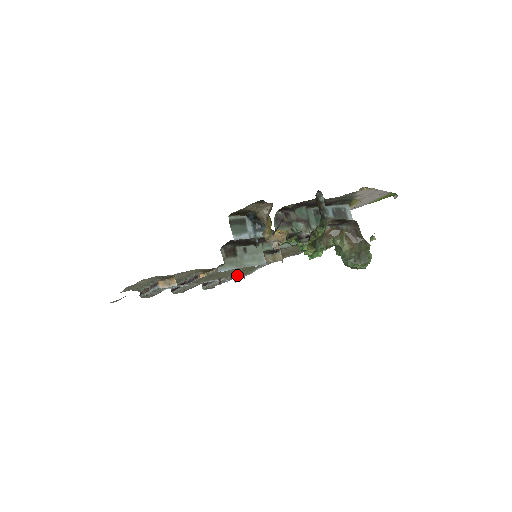
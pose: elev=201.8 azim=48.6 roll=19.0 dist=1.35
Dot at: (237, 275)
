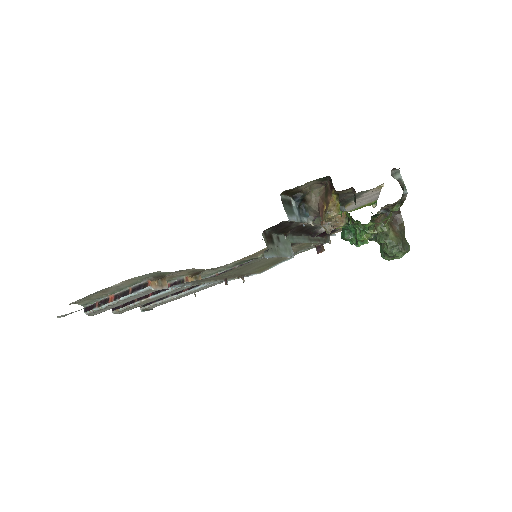
Dot at: (252, 272)
